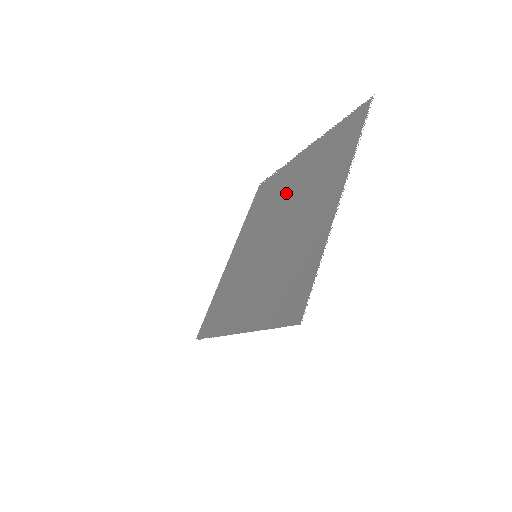
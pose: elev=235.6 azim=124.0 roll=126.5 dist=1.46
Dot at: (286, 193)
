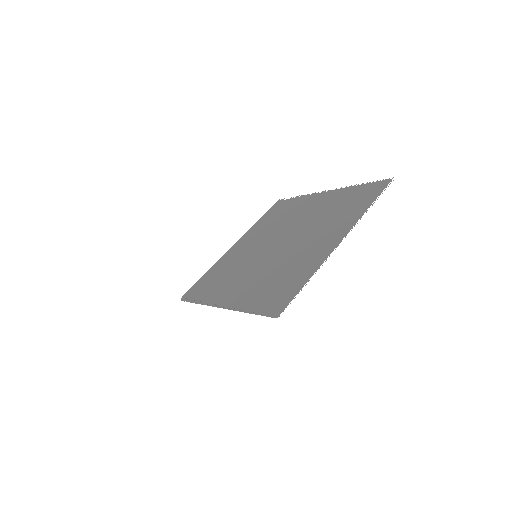
Dot at: (299, 218)
